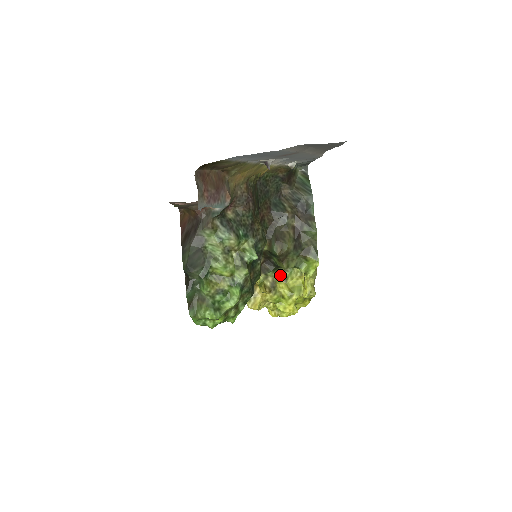
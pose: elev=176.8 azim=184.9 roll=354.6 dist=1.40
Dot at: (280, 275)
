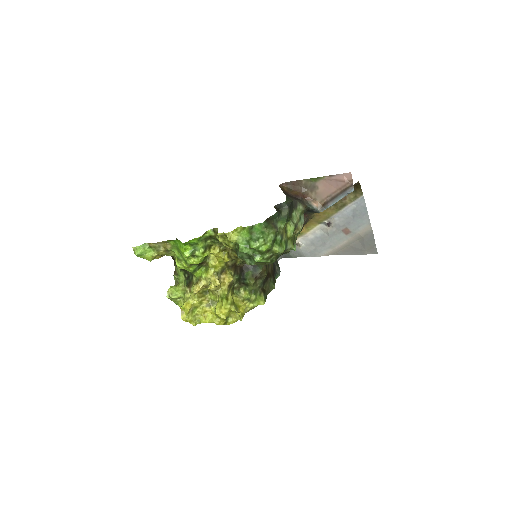
Dot at: (233, 286)
